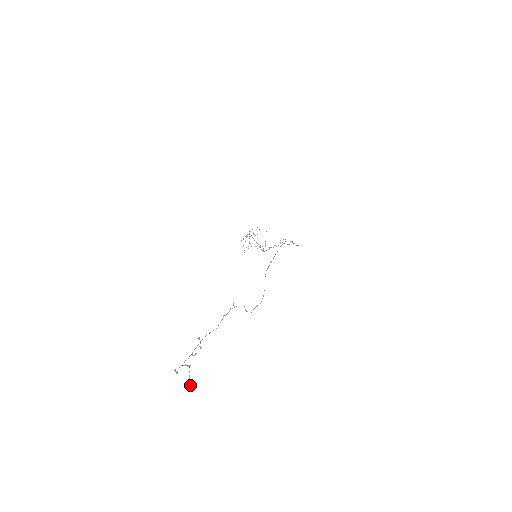
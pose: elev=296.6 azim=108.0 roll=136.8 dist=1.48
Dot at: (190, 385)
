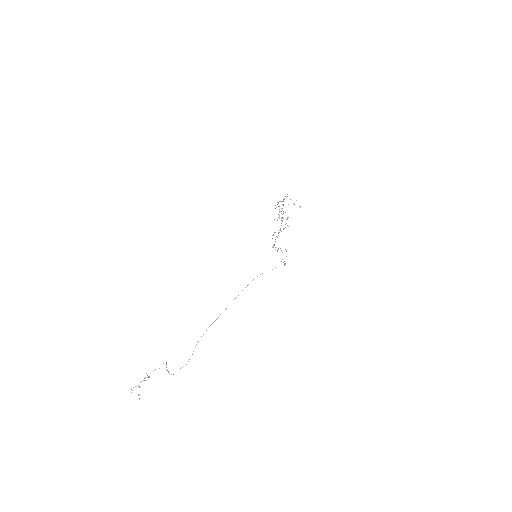
Dot at: (139, 399)
